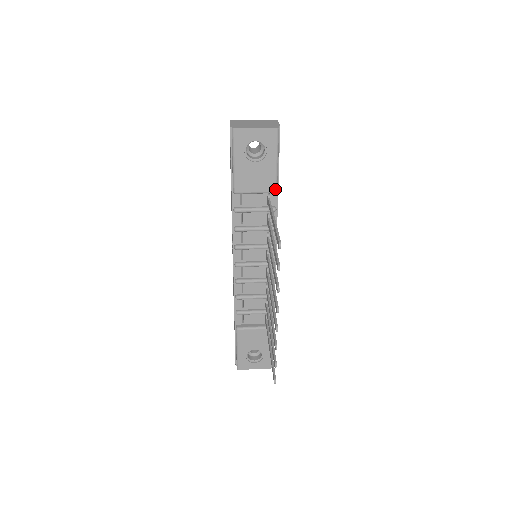
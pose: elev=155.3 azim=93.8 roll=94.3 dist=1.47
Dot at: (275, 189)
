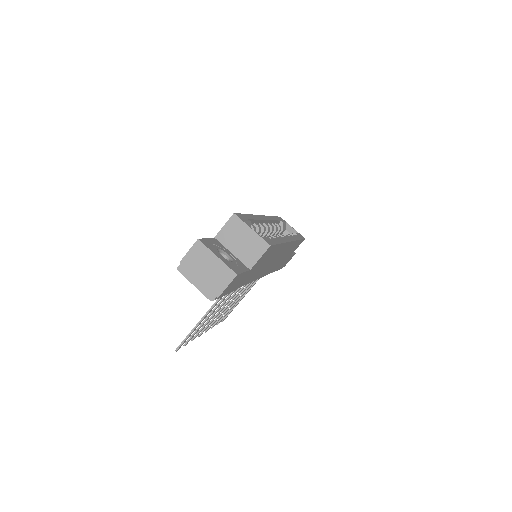
Dot at: occluded
